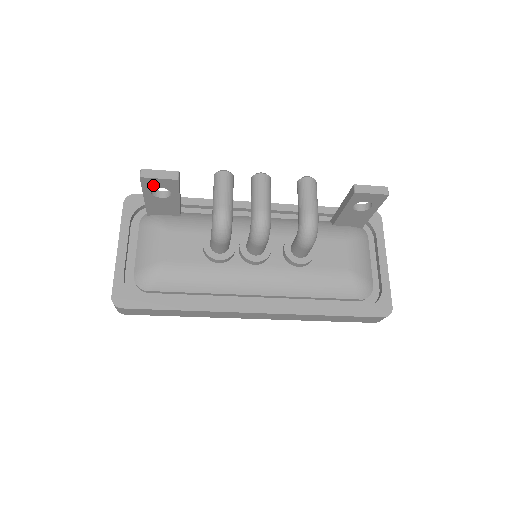
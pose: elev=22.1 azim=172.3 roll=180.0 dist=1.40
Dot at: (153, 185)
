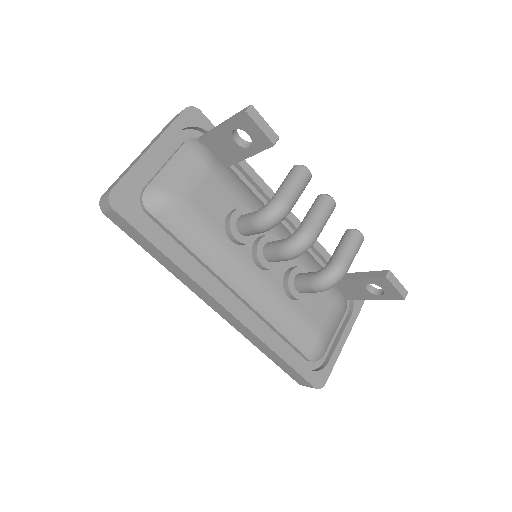
Dot at: (246, 127)
